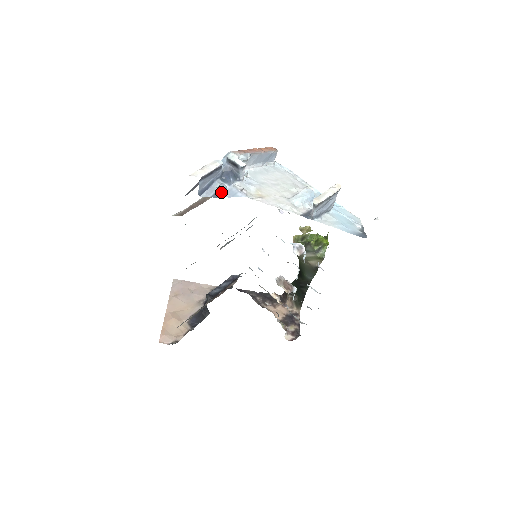
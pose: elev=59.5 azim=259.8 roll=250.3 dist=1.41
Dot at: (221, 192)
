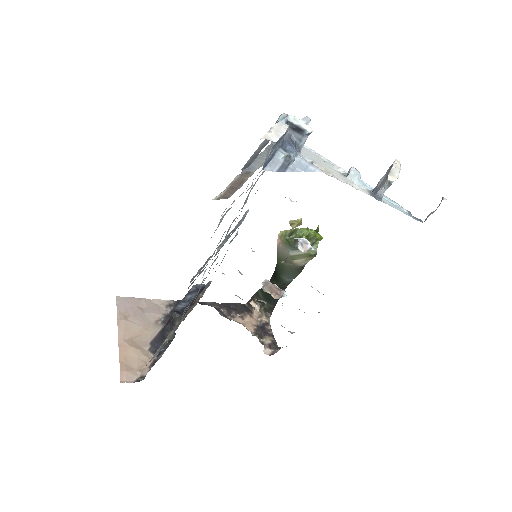
Dot at: (288, 165)
